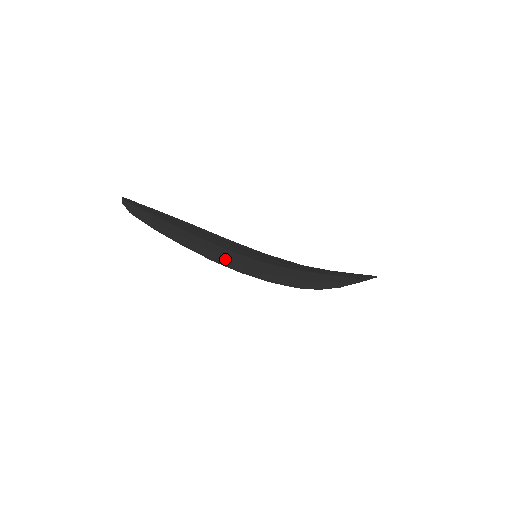
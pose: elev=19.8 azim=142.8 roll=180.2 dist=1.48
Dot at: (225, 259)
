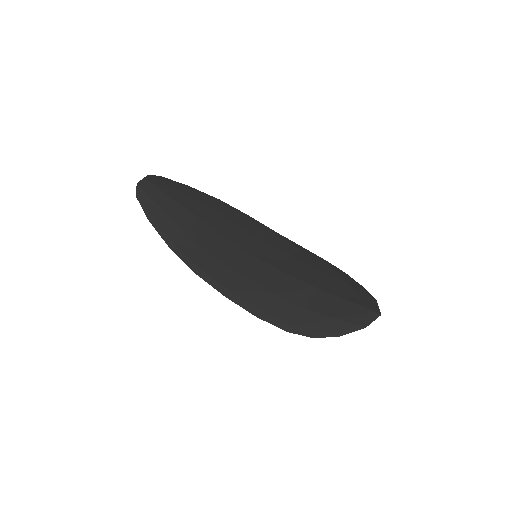
Dot at: (248, 230)
